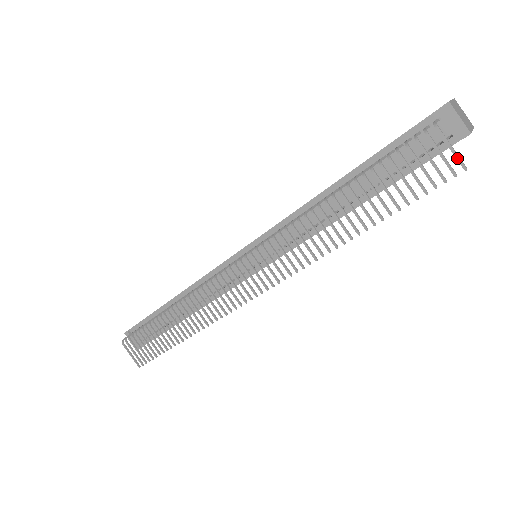
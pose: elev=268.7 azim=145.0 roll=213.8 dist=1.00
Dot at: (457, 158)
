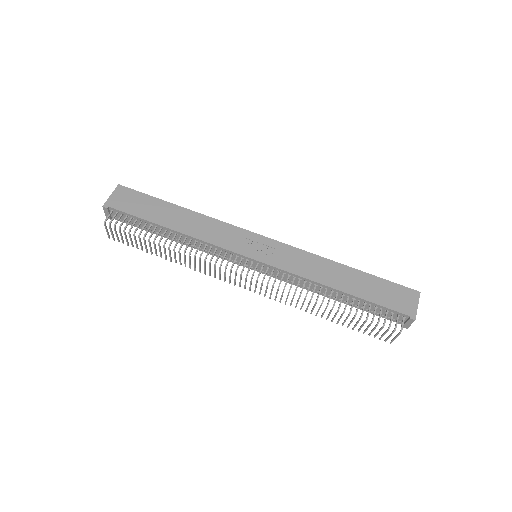
Dot at: occluded
